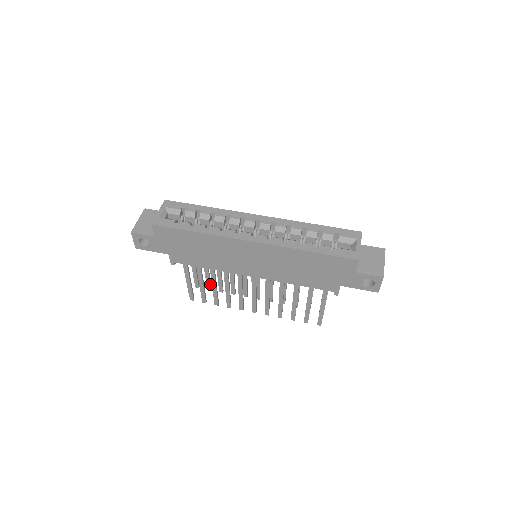
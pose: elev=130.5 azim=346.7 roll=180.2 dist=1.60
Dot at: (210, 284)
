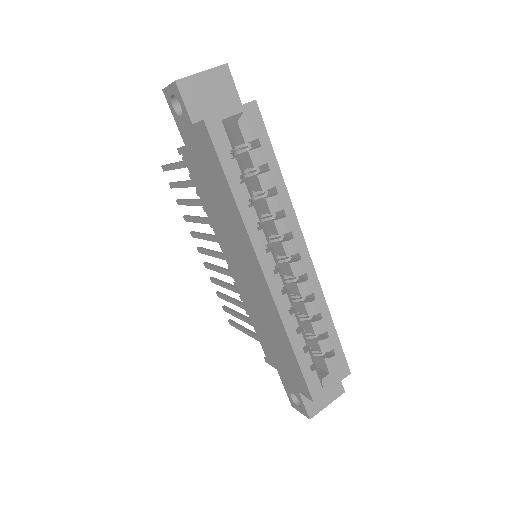
Dot at: occluded
